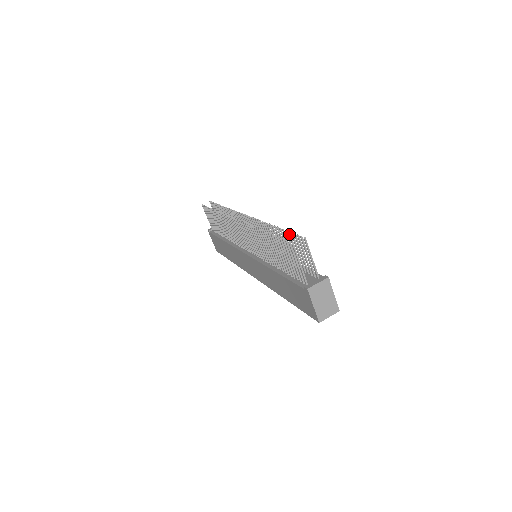
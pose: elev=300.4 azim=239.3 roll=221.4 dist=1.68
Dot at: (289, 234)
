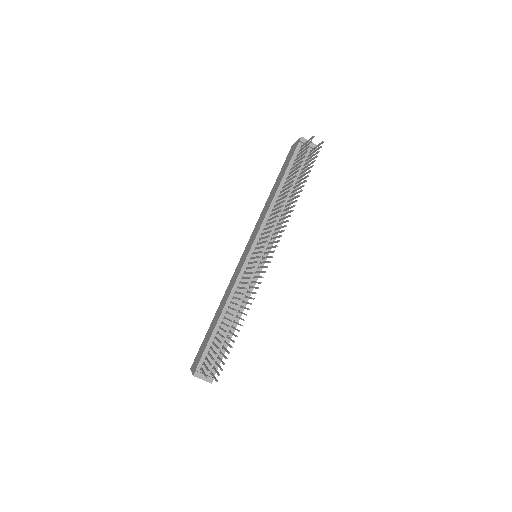
Dot at: (228, 353)
